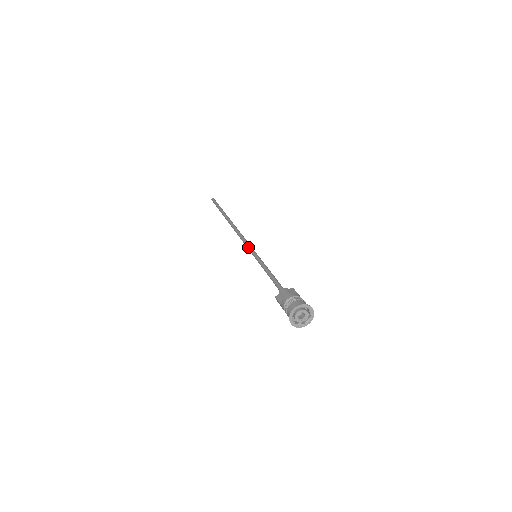
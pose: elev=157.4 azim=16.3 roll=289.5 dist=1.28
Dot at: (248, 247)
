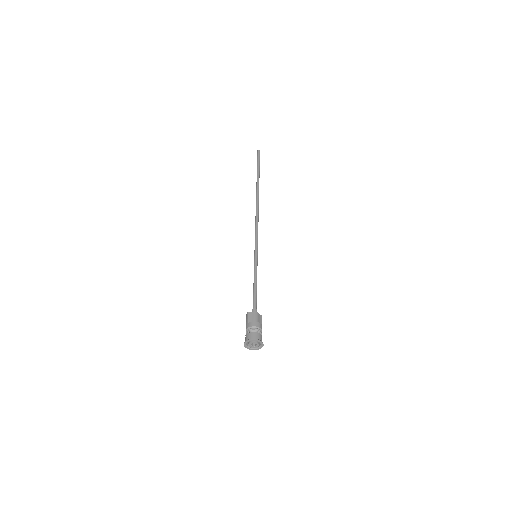
Dot at: (256, 241)
